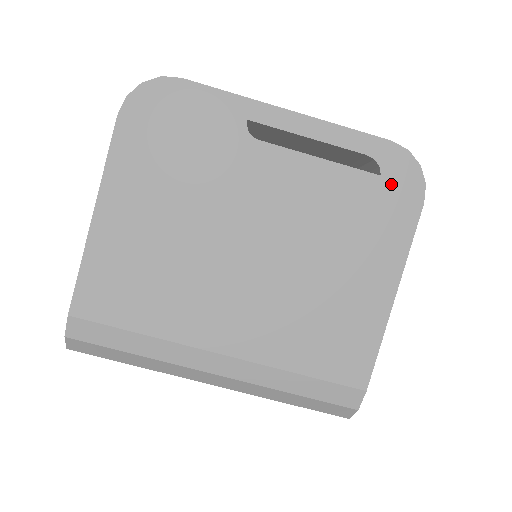
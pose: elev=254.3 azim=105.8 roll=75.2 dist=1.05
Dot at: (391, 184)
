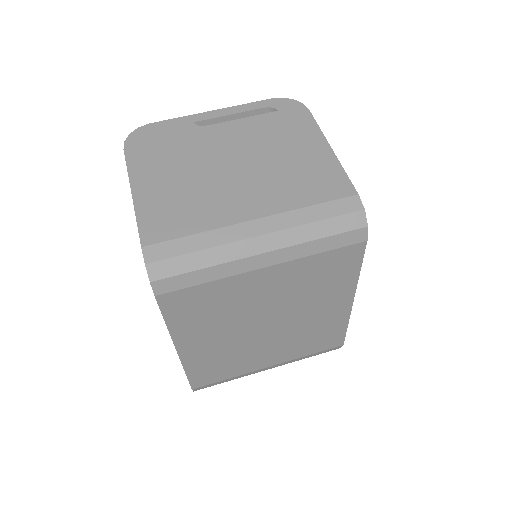
Dot at: (286, 111)
